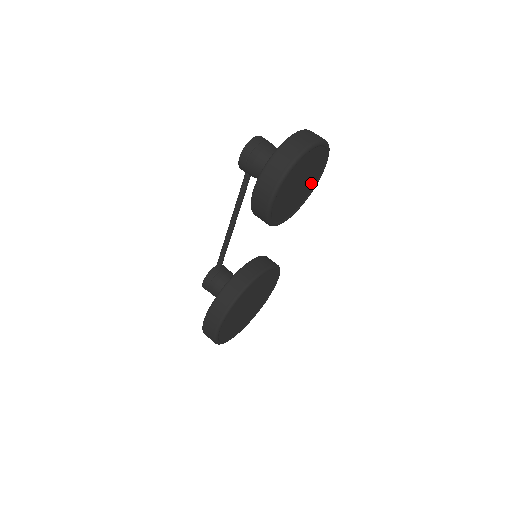
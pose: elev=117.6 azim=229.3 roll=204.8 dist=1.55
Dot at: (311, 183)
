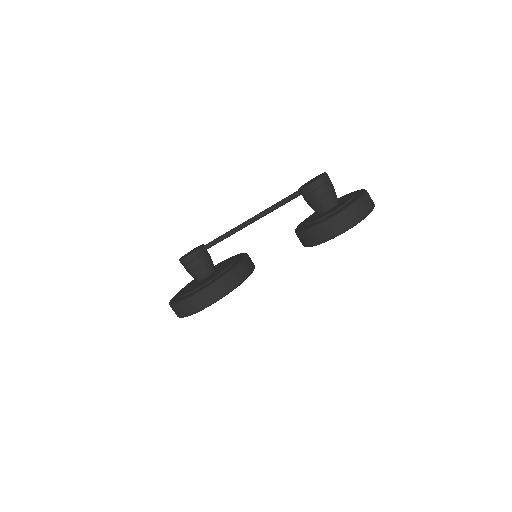
Dot at: occluded
